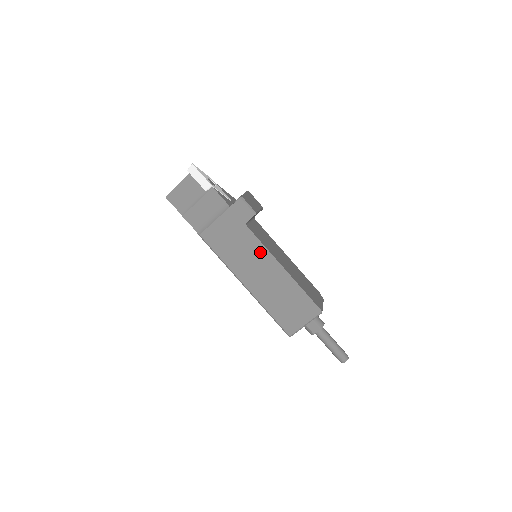
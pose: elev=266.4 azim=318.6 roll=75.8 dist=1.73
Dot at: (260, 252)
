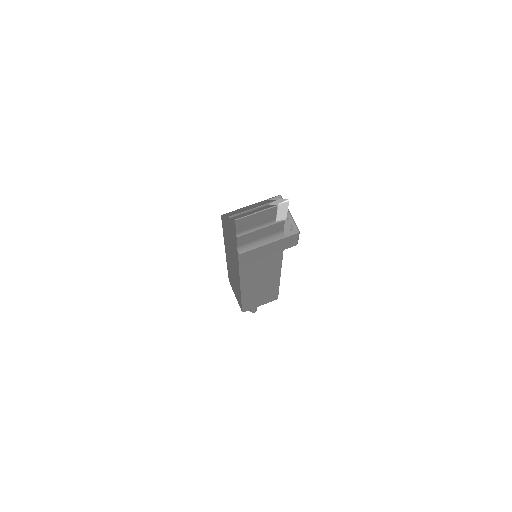
Dot at: (275, 268)
